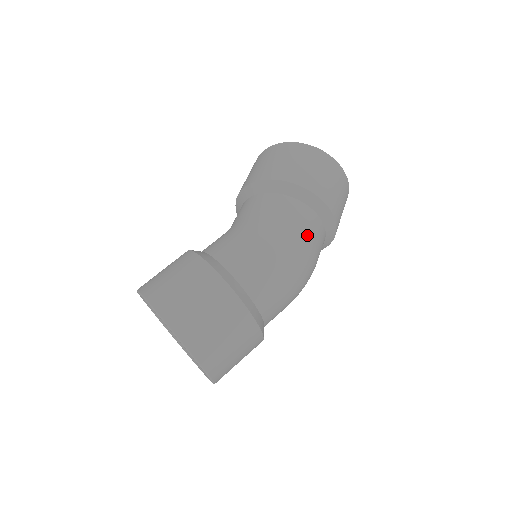
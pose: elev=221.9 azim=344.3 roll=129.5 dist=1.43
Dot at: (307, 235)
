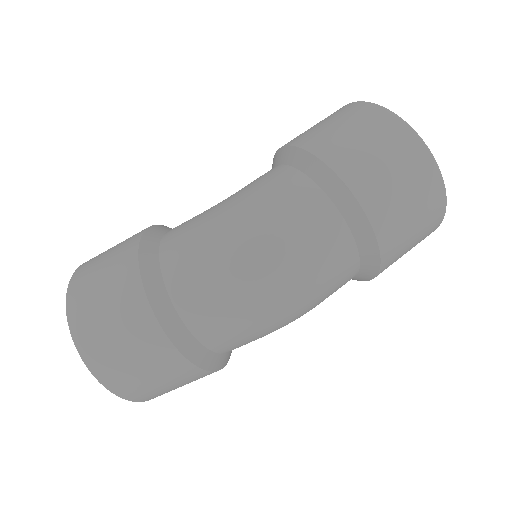
Dot at: (288, 223)
